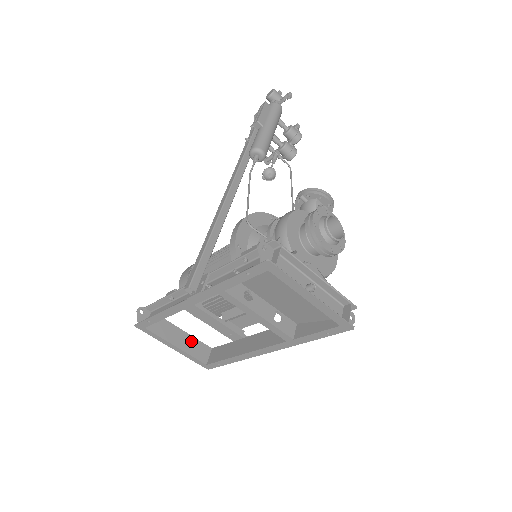
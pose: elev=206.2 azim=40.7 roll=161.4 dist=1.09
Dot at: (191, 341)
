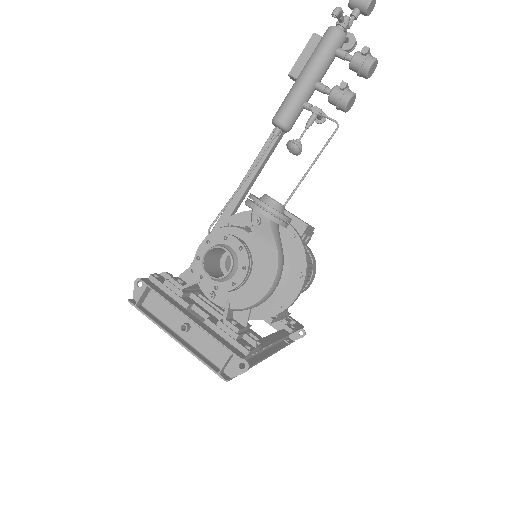
Dot at: occluded
